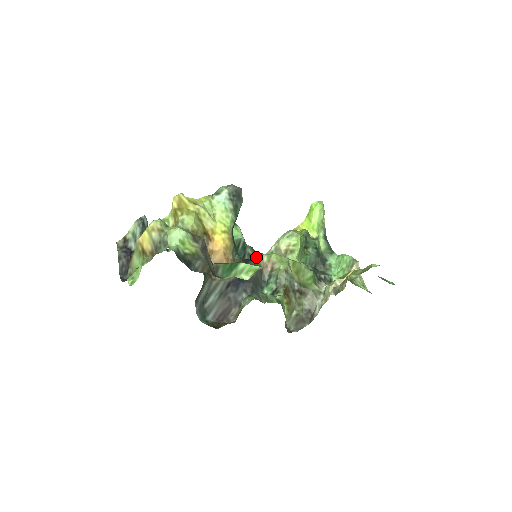
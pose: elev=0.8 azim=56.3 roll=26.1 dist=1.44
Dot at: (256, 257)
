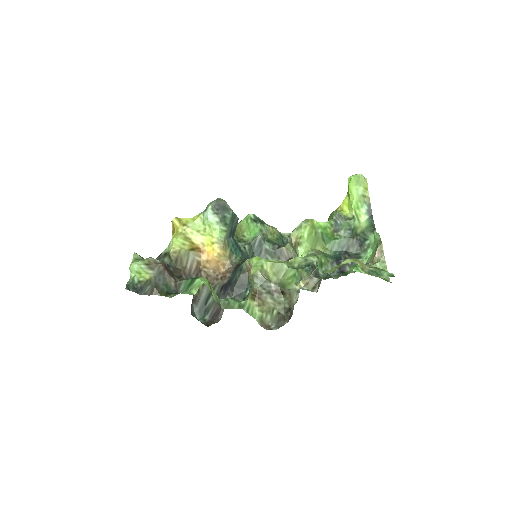
Dot at: (274, 251)
